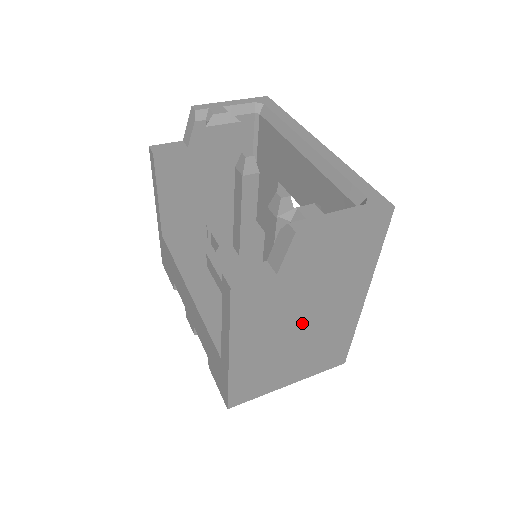
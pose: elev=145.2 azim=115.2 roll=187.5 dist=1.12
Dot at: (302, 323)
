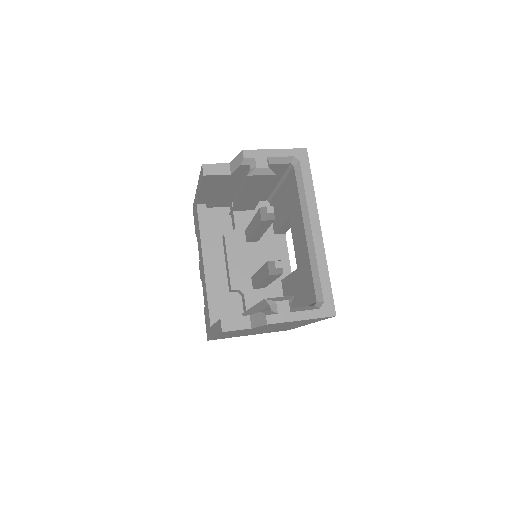
Dot at: (263, 330)
